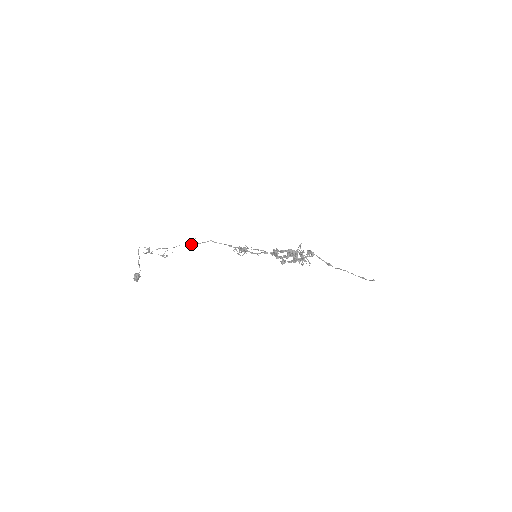
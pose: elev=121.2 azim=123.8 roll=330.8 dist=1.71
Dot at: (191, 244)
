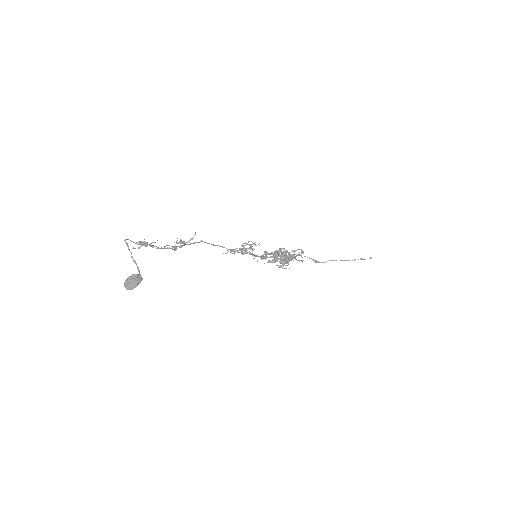
Dot at: (184, 243)
